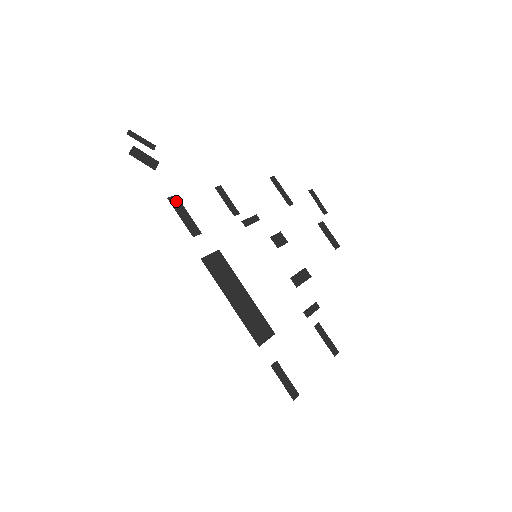
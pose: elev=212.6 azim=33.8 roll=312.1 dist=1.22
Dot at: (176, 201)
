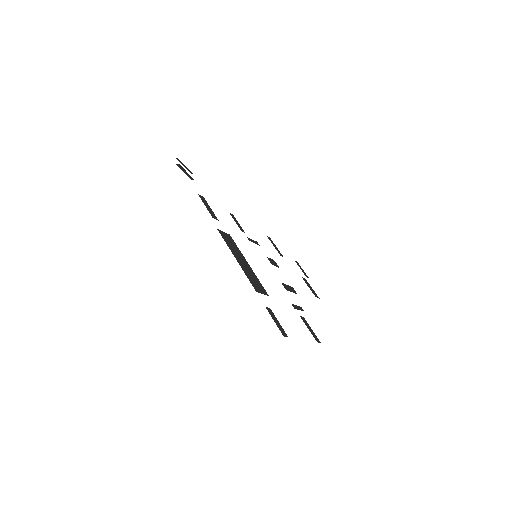
Dot at: (203, 199)
